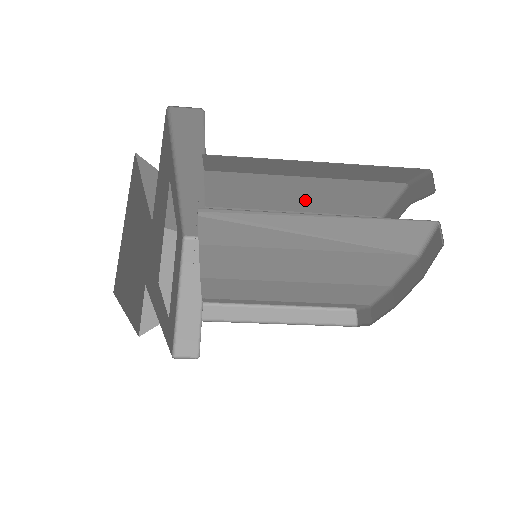
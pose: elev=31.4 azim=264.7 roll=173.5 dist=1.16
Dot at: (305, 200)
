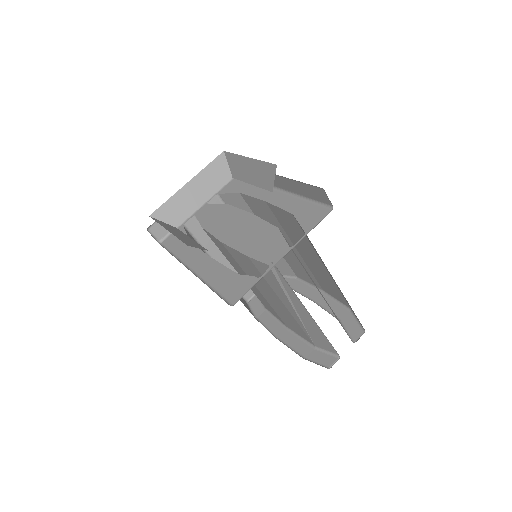
Dot at: (309, 258)
